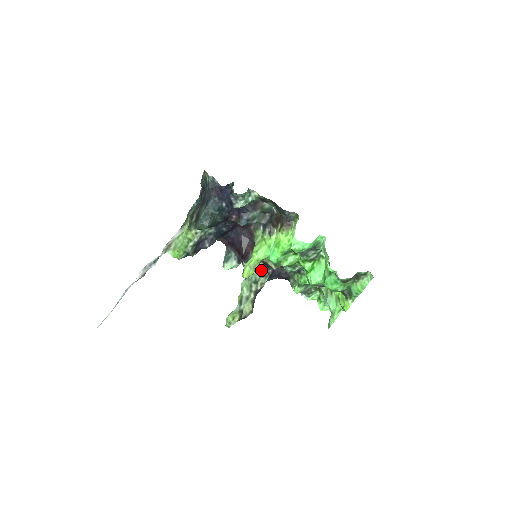
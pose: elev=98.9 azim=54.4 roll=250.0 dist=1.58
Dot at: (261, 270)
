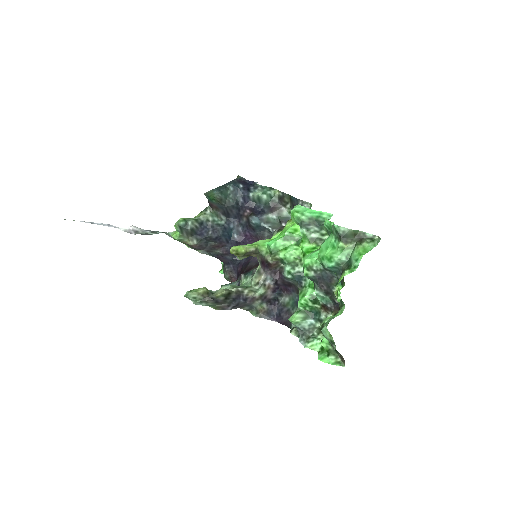
Dot at: (256, 275)
